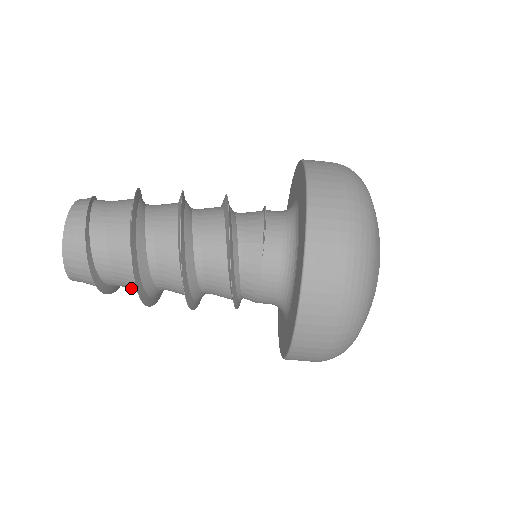
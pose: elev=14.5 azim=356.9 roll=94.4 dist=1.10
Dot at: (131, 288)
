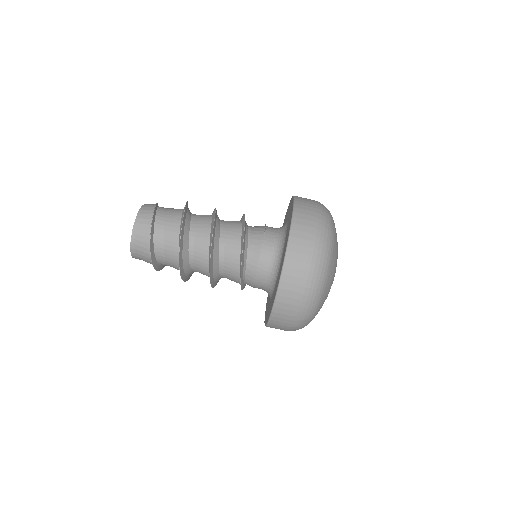
Dot at: (170, 255)
